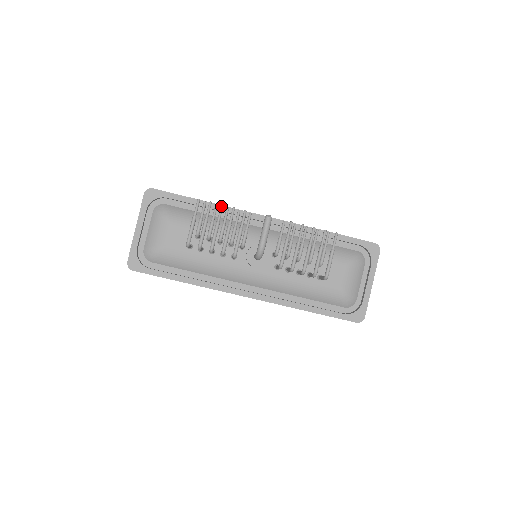
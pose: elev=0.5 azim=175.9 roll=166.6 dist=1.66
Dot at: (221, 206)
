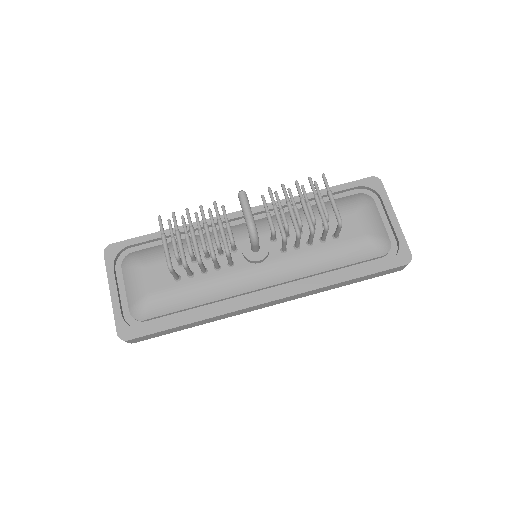
Dot at: (186, 210)
